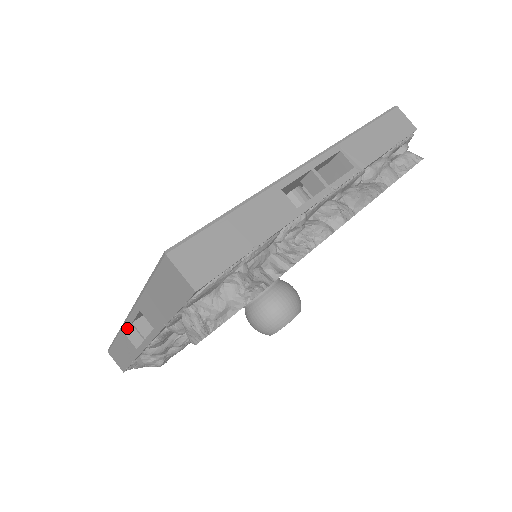
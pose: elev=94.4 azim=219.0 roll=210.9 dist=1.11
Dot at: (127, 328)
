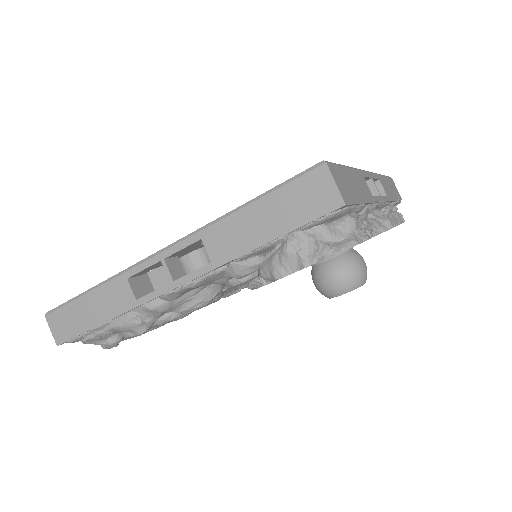
Dot at: (143, 268)
